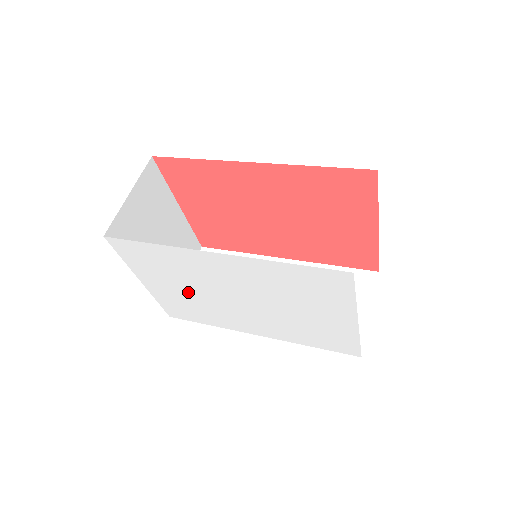
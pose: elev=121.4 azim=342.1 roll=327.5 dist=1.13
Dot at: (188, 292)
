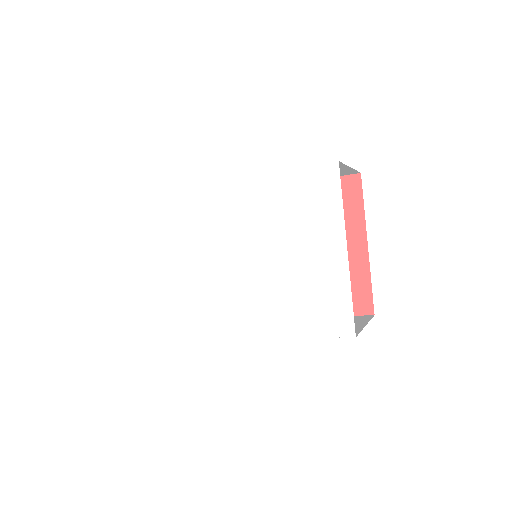
Dot at: (186, 267)
